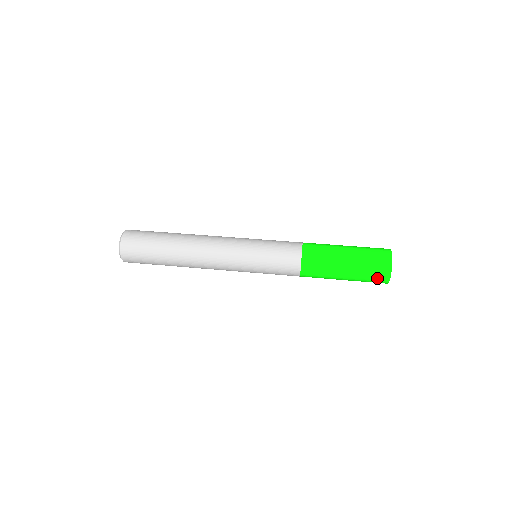
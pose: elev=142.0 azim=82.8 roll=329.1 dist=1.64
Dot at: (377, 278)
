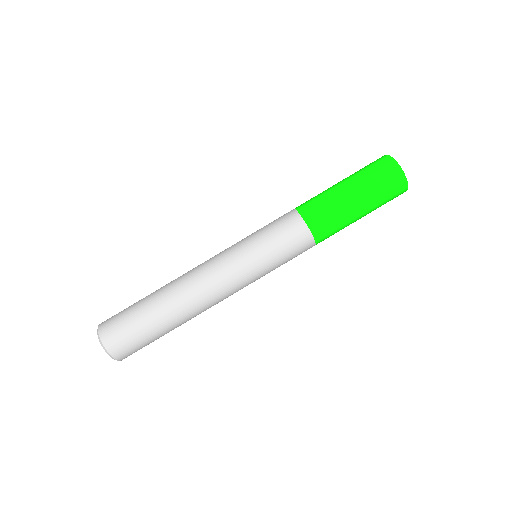
Dot at: (395, 195)
